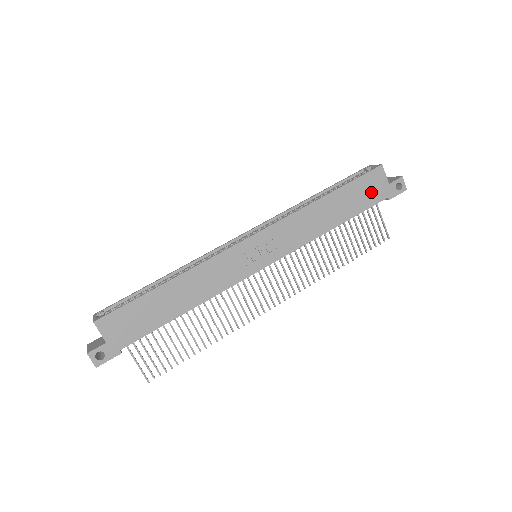
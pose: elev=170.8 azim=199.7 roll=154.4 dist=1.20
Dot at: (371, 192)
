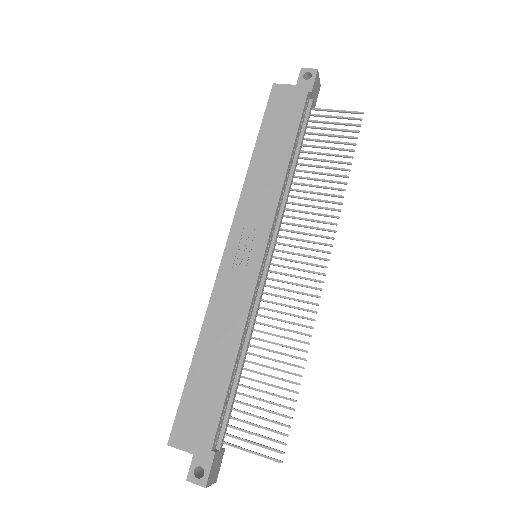
Dot at: (288, 107)
